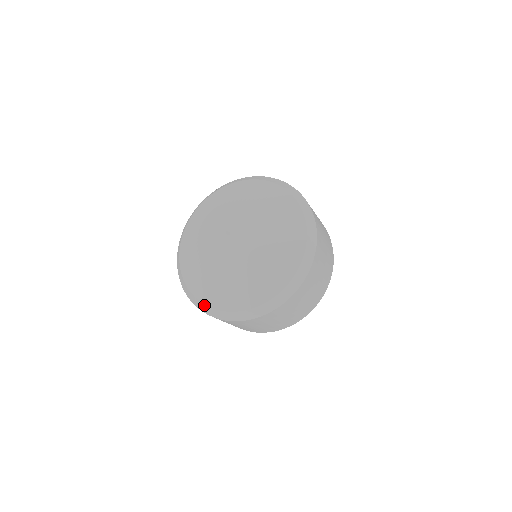
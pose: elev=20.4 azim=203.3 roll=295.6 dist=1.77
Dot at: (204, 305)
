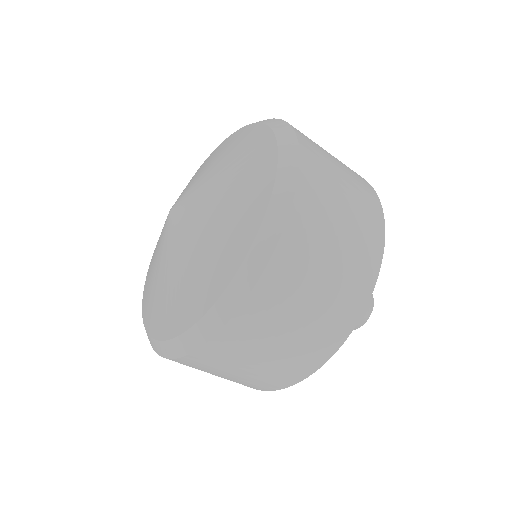
Dot at: (153, 340)
